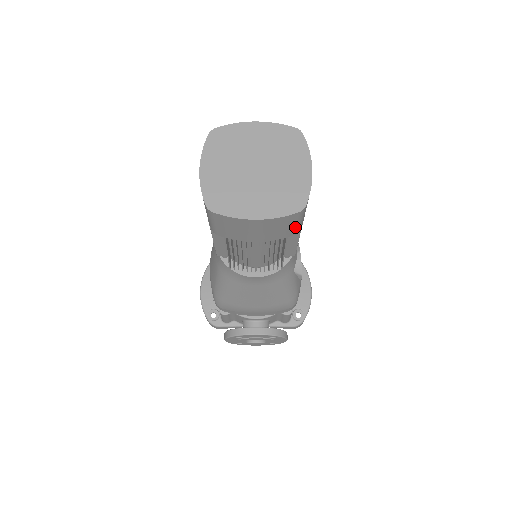
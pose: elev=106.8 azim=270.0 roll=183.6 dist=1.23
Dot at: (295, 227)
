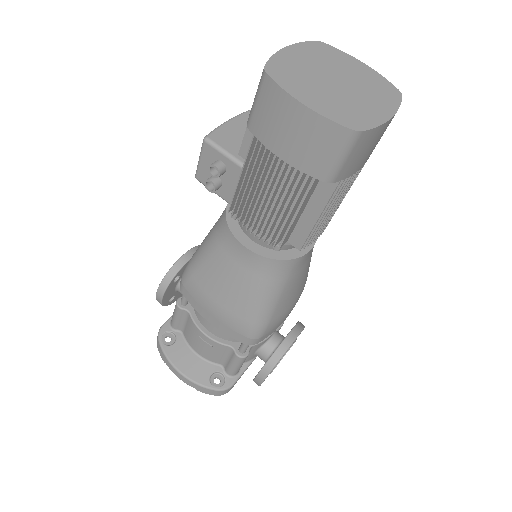
Dot at: occluded
